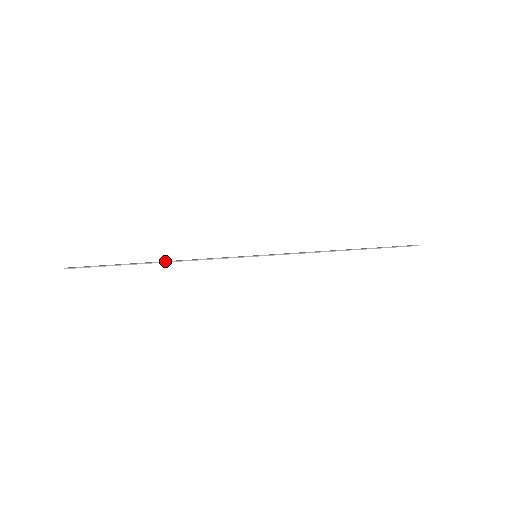
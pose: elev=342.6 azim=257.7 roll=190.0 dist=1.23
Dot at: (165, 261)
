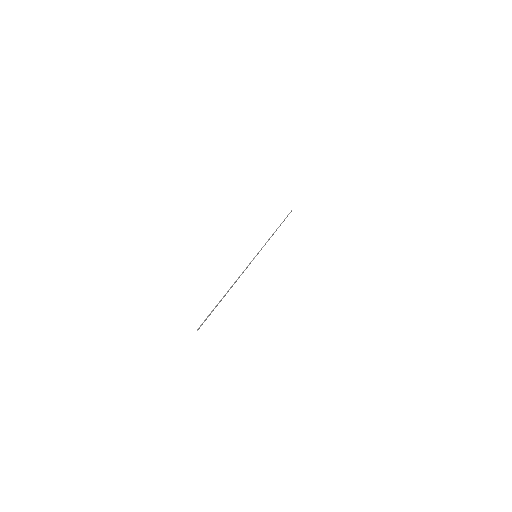
Dot at: (230, 287)
